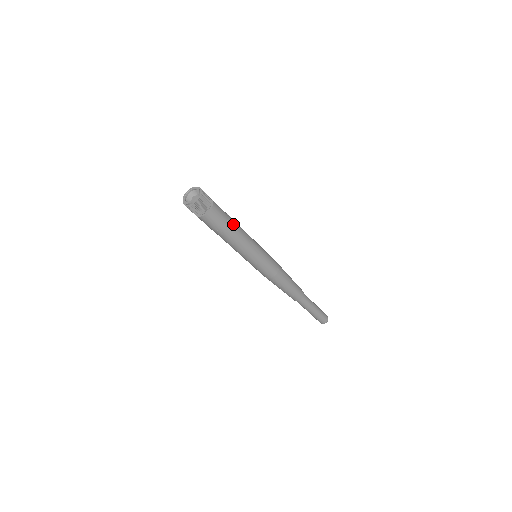
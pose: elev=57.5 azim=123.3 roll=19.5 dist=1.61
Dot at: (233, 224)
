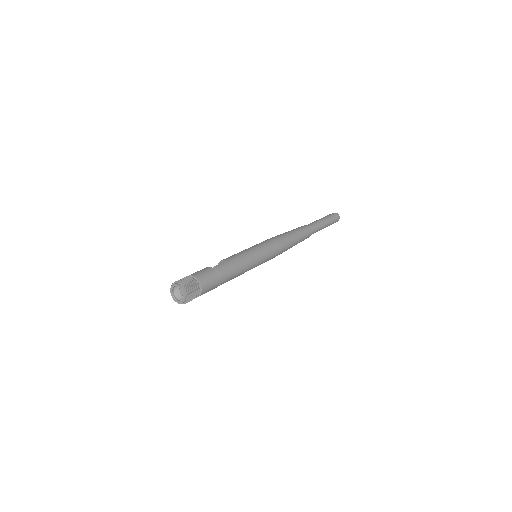
Dot at: (226, 274)
